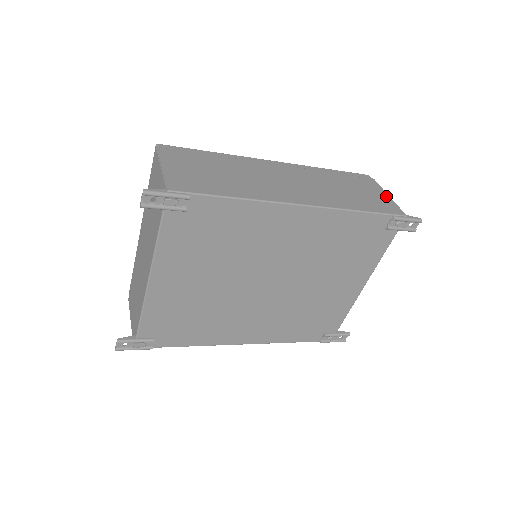
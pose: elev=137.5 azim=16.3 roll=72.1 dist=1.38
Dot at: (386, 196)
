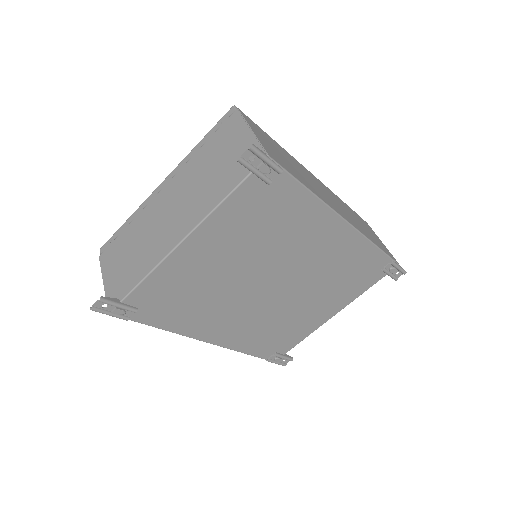
Dot at: (381, 242)
